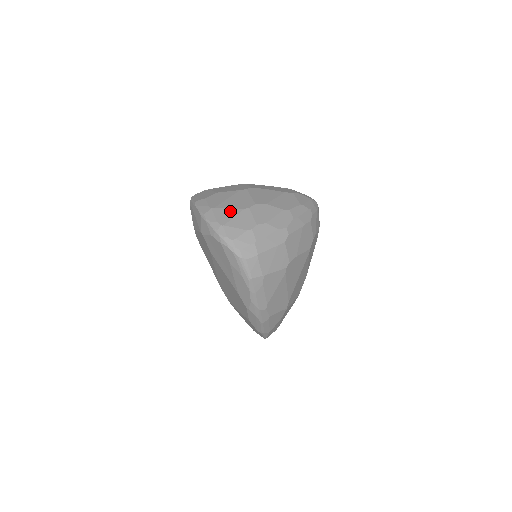
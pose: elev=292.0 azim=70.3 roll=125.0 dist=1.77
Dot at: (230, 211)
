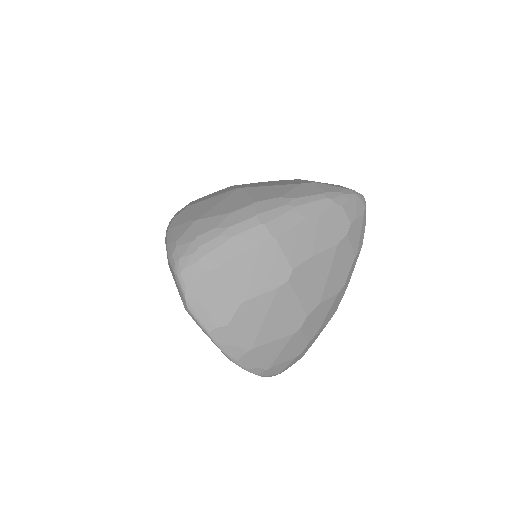
Dot at: (275, 346)
